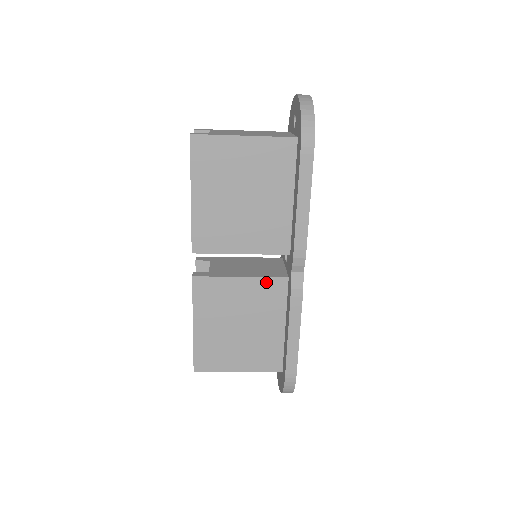
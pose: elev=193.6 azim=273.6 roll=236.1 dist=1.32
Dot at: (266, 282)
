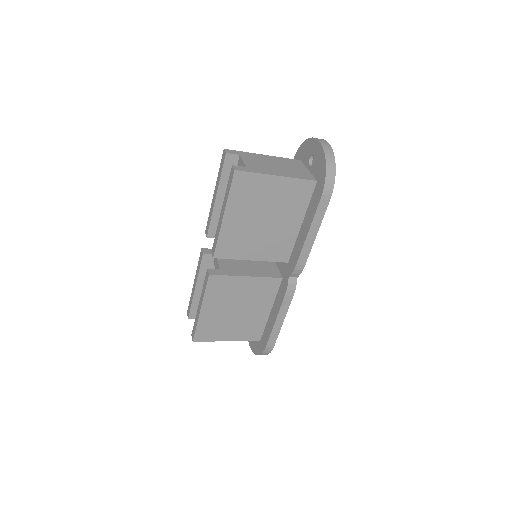
Dot at: (265, 280)
